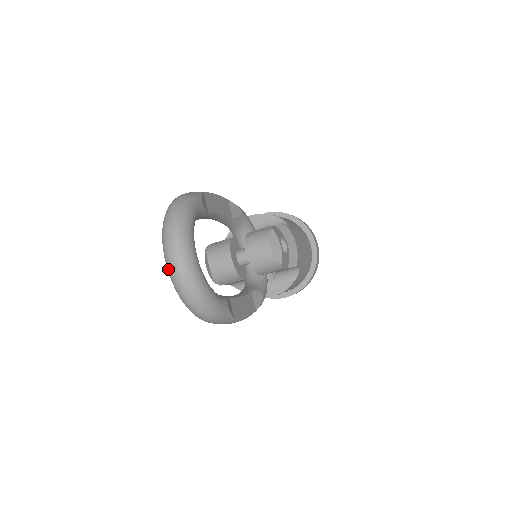
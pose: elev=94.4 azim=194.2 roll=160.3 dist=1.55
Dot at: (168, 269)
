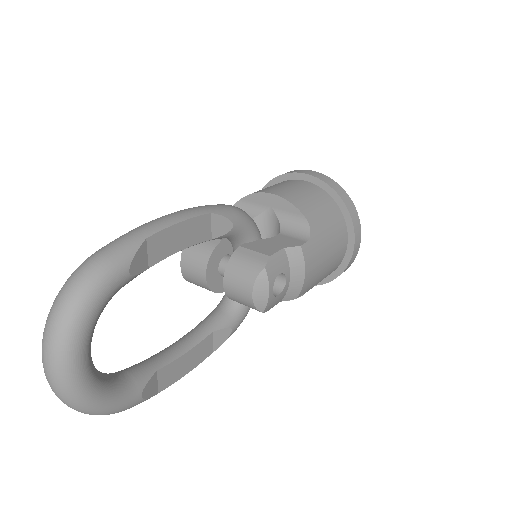
Dot at: occluded
